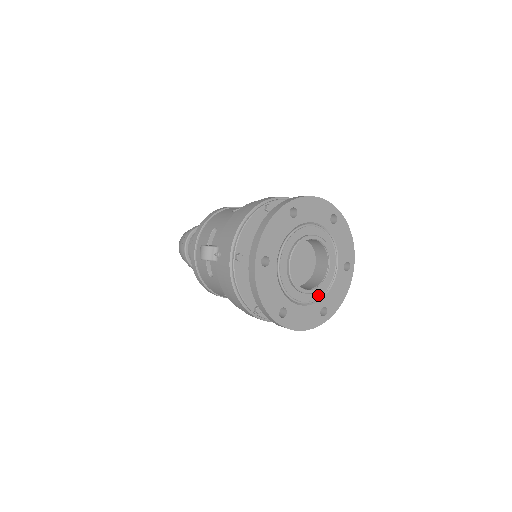
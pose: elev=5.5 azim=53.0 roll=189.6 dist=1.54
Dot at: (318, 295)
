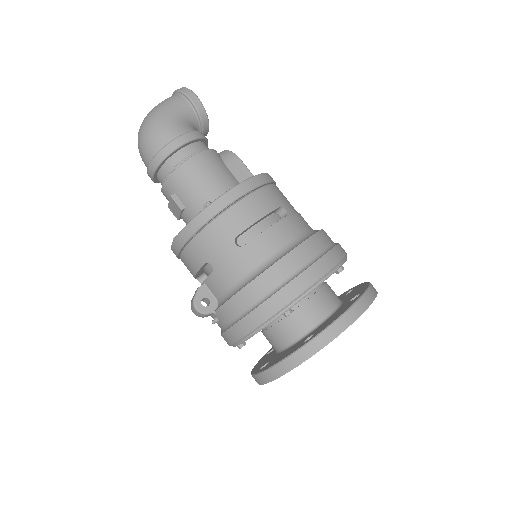
Dot at: occluded
